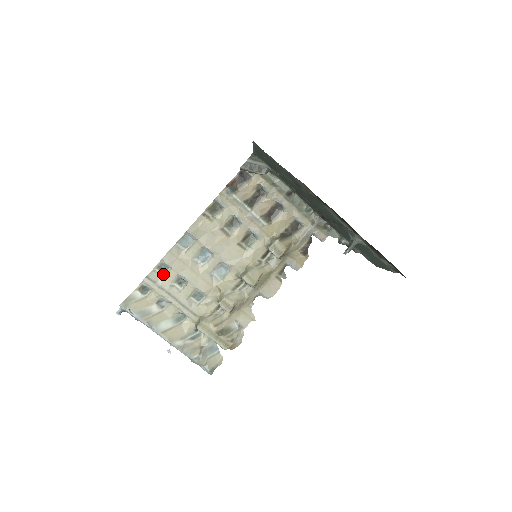
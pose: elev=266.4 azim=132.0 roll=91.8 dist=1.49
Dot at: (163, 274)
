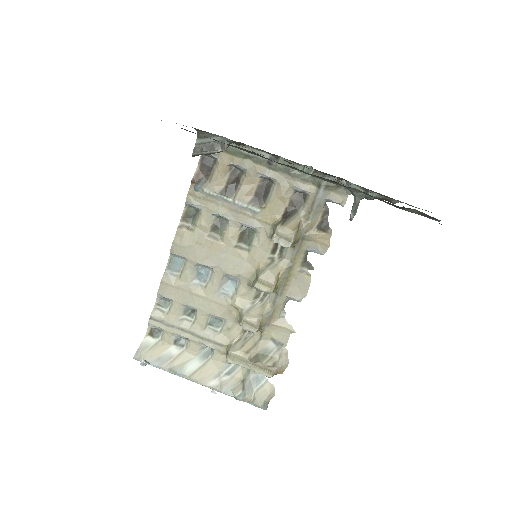
Dot at: (167, 309)
